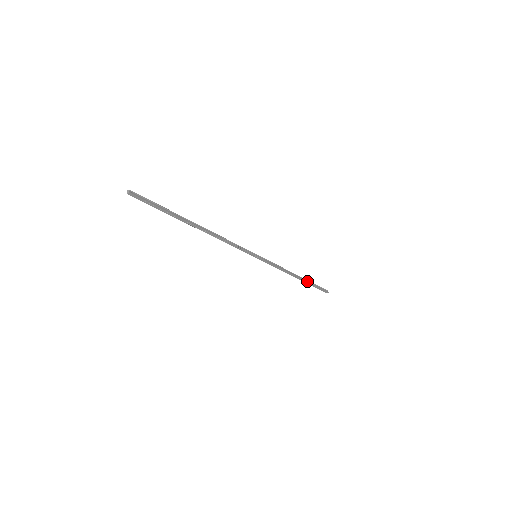
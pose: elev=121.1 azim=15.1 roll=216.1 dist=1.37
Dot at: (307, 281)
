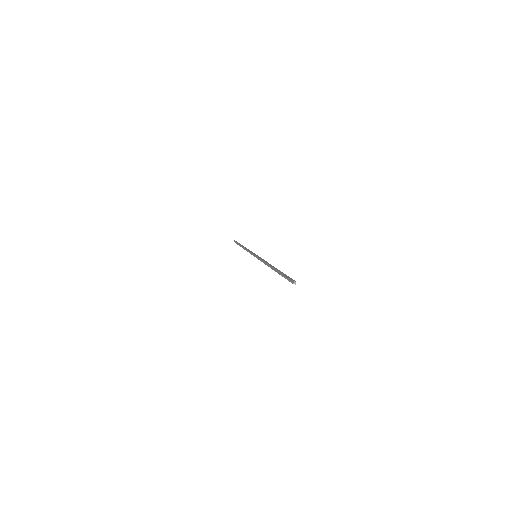
Dot at: occluded
